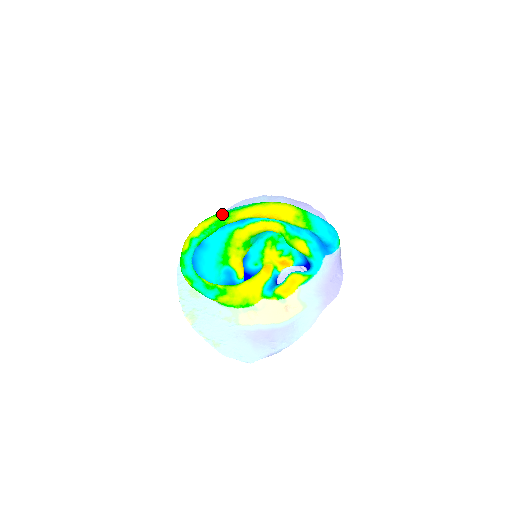
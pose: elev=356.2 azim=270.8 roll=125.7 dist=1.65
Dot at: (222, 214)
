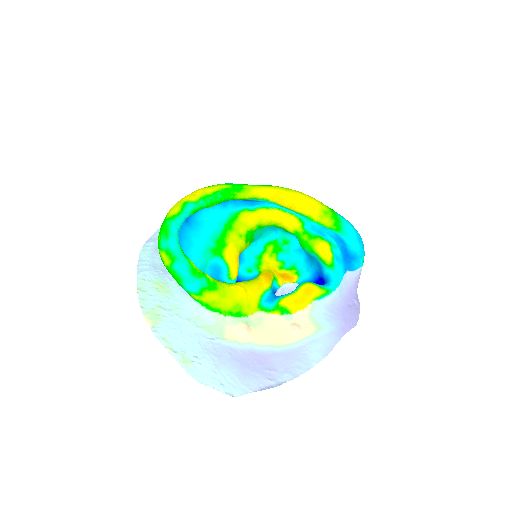
Dot at: (232, 184)
